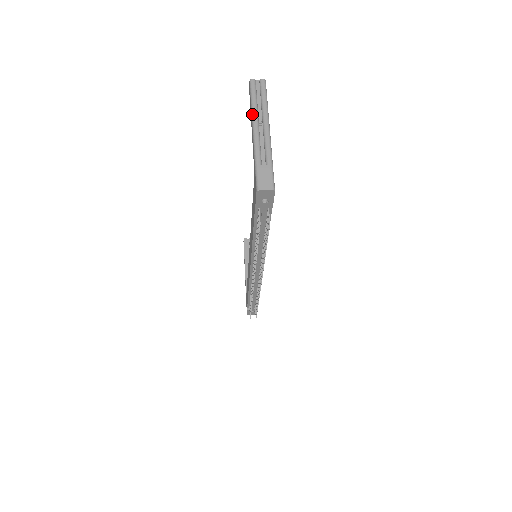
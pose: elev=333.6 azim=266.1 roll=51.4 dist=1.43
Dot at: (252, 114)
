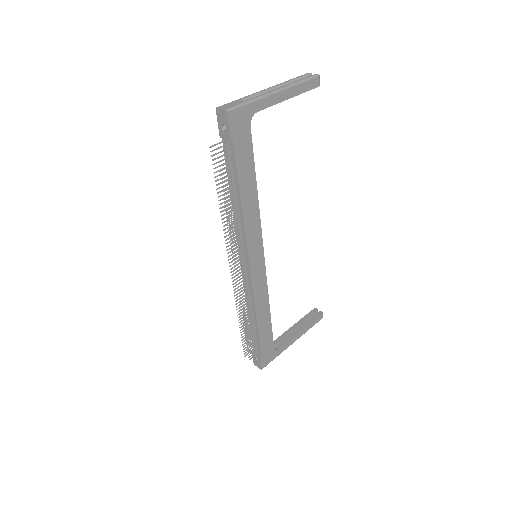
Dot at: (280, 83)
